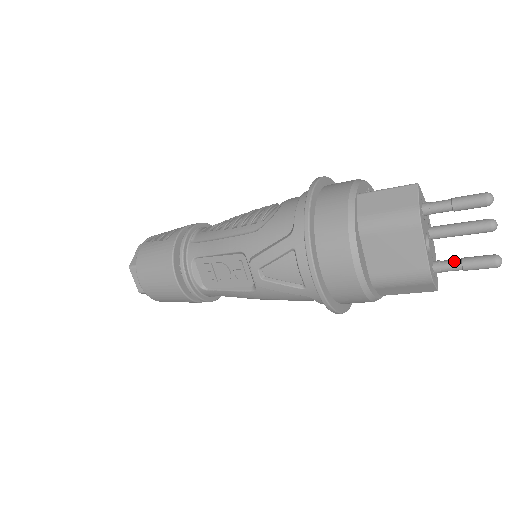
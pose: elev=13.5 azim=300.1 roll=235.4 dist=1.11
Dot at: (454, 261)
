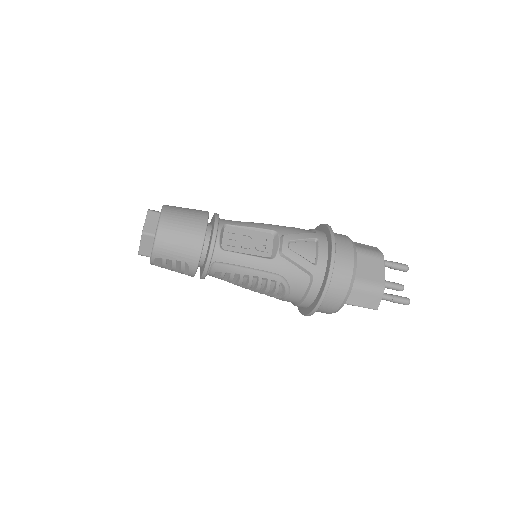
Dot at: (388, 294)
